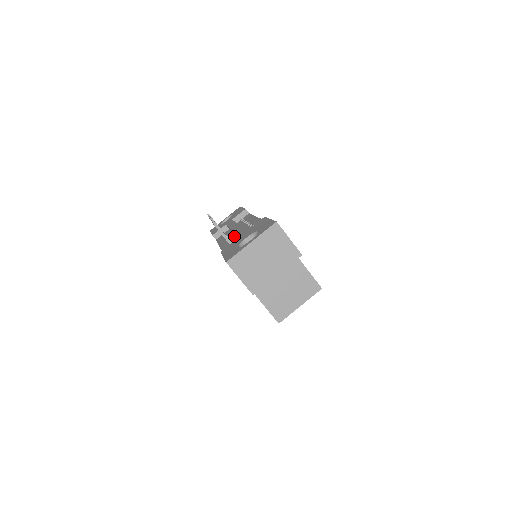
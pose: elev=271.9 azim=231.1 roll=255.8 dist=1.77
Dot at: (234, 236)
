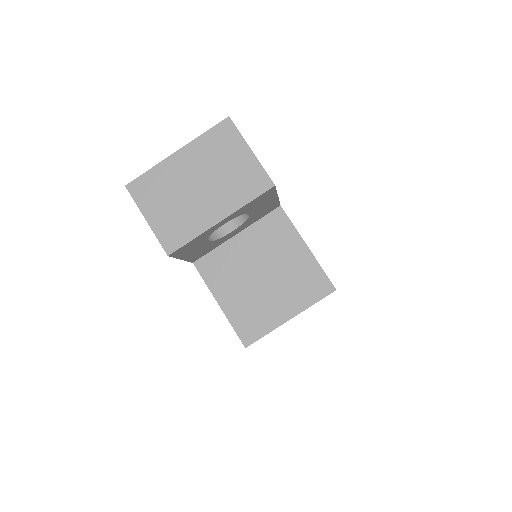
Dot at: occluded
